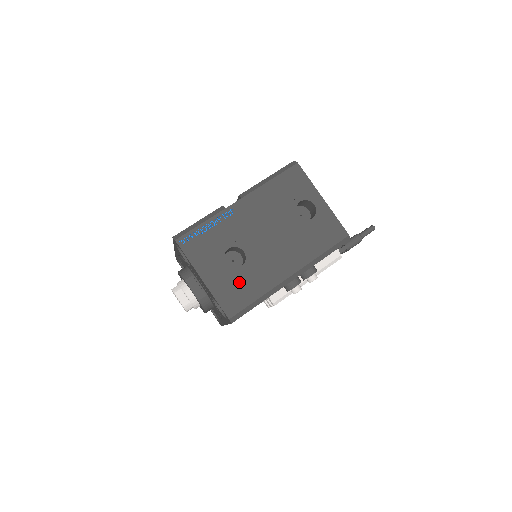
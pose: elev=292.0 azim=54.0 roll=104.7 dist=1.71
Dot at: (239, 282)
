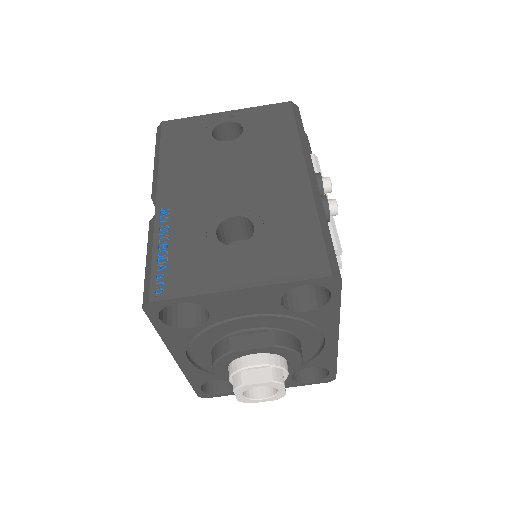
Dot at: (277, 239)
